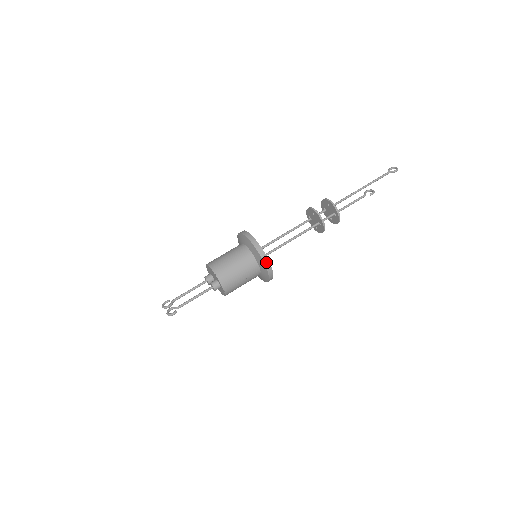
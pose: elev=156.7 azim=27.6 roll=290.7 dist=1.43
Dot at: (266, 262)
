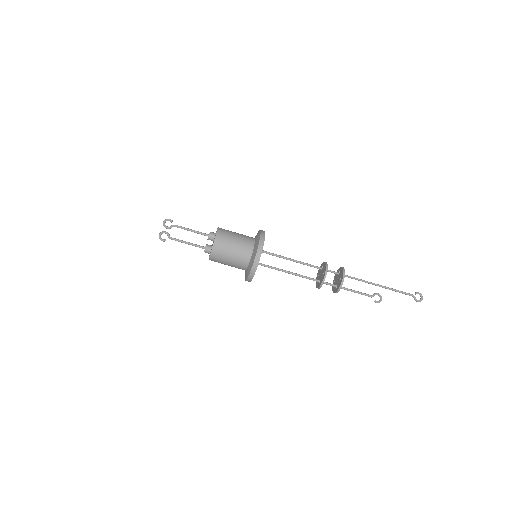
Dot at: (250, 278)
